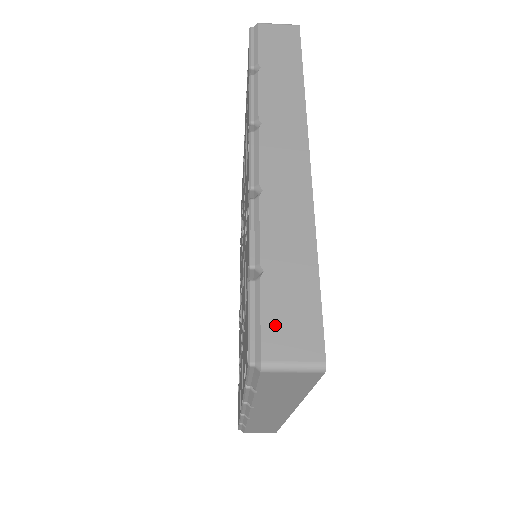
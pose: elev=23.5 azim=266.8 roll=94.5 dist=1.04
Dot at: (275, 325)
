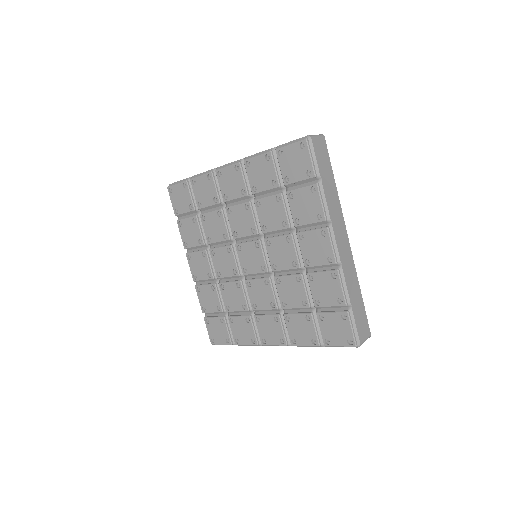
Dot at: (360, 328)
